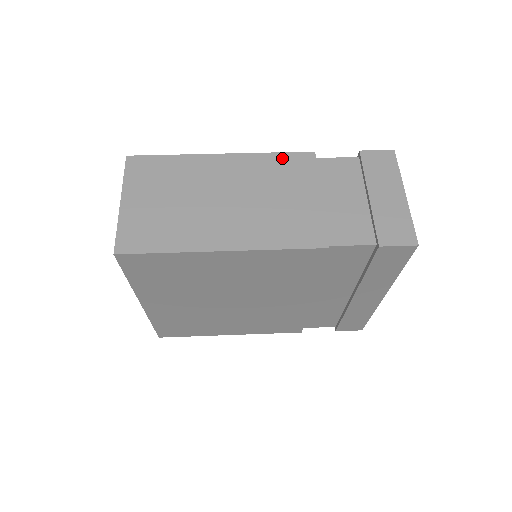
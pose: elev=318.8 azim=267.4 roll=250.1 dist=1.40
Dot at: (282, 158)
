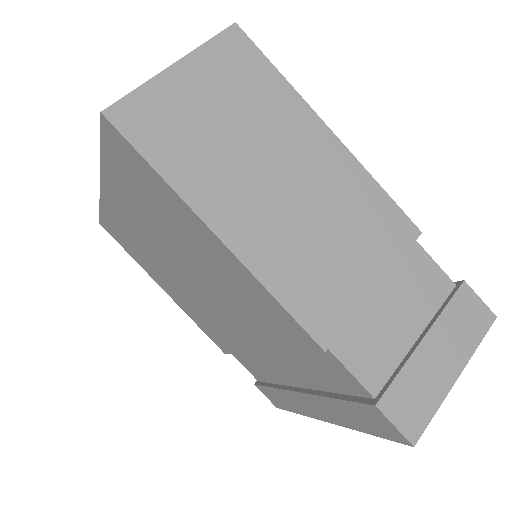
Dot at: (384, 203)
